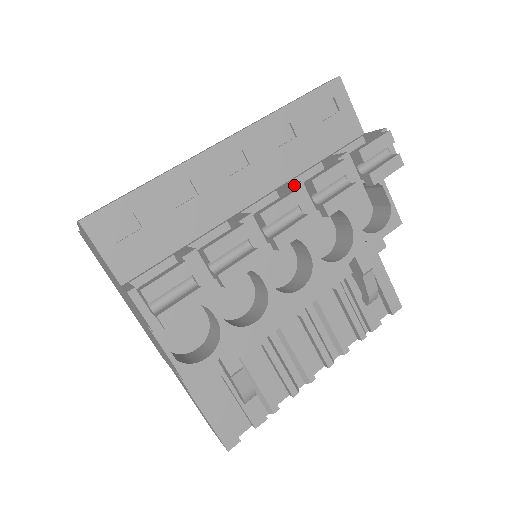
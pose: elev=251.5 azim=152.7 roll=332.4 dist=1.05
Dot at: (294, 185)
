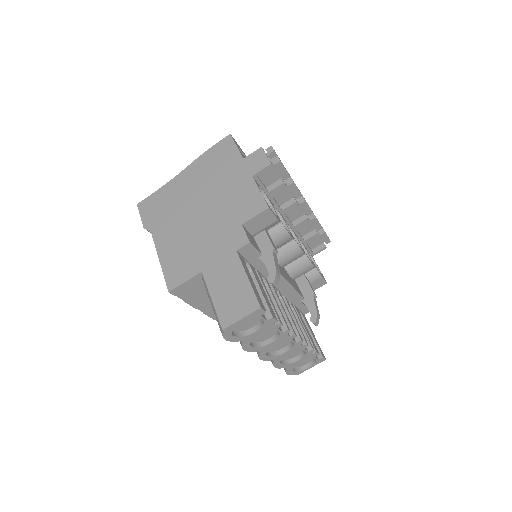
Dot at: occluded
